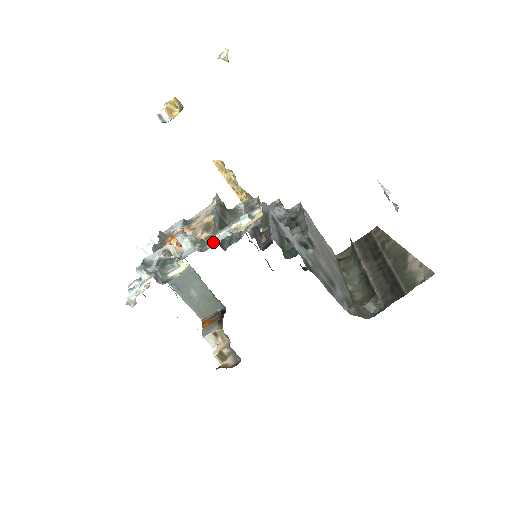
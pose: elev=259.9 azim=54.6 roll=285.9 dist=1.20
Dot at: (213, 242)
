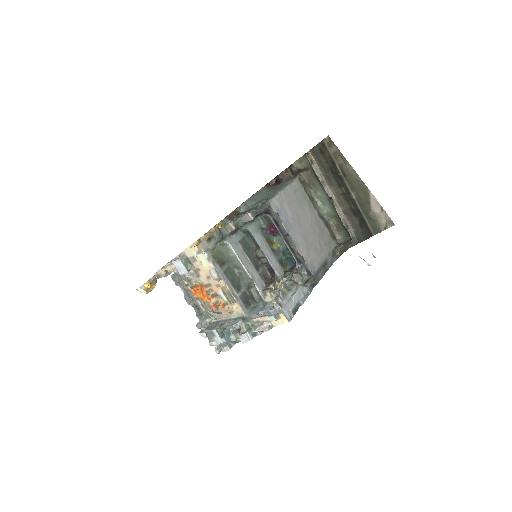
Dot at: (258, 332)
